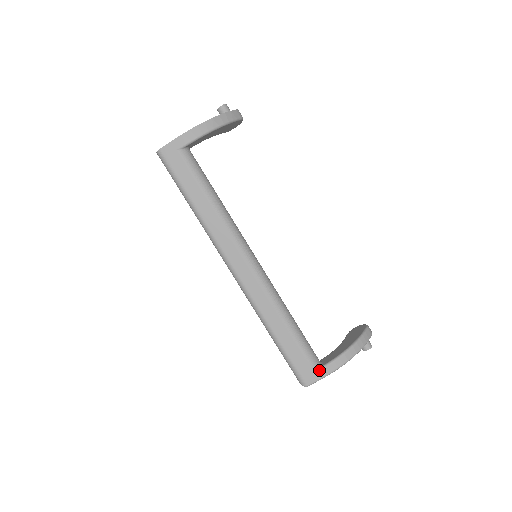
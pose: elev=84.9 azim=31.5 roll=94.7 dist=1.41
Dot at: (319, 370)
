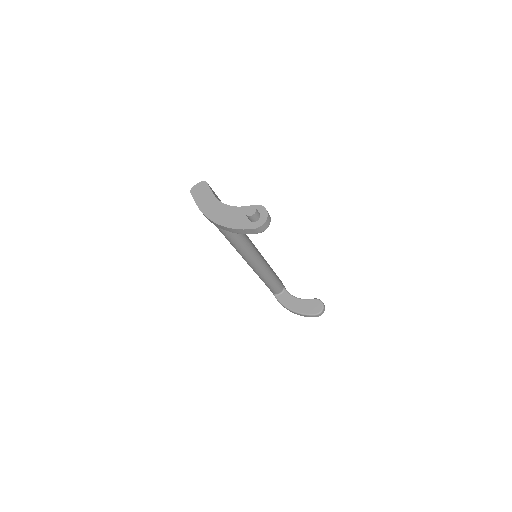
Dot at: (274, 295)
